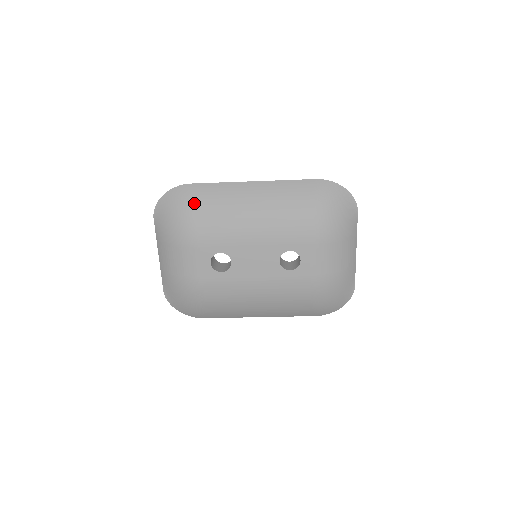
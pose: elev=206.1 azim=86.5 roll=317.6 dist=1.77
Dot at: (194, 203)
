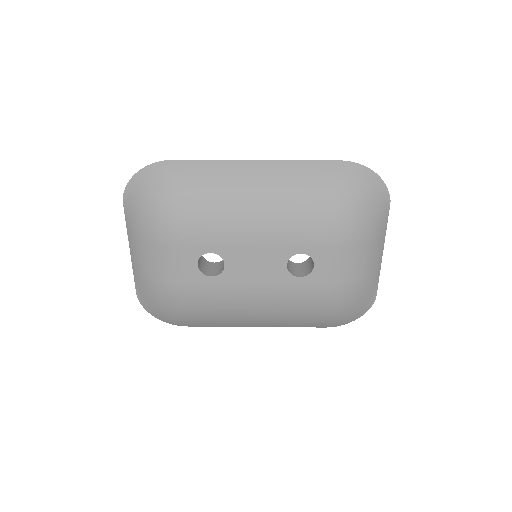
Dot at: (177, 187)
